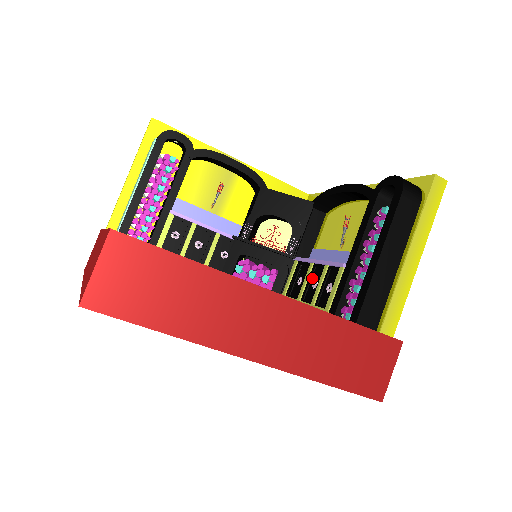
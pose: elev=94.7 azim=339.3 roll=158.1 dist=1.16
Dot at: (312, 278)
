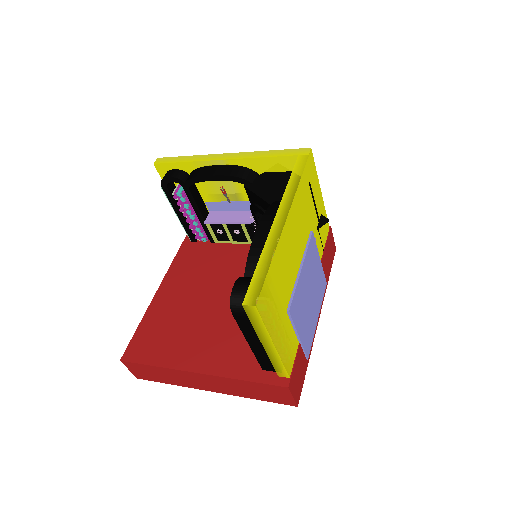
Dot at: occluded
